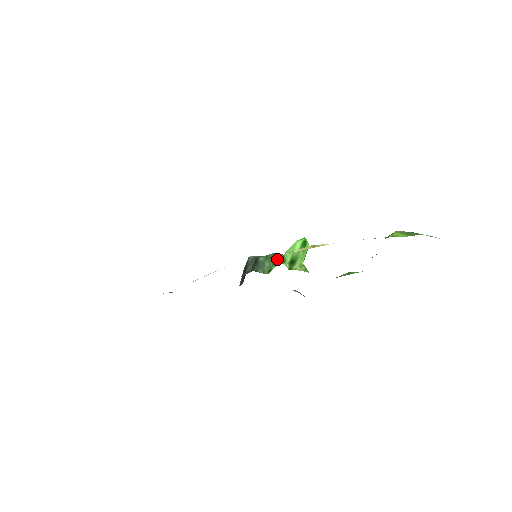
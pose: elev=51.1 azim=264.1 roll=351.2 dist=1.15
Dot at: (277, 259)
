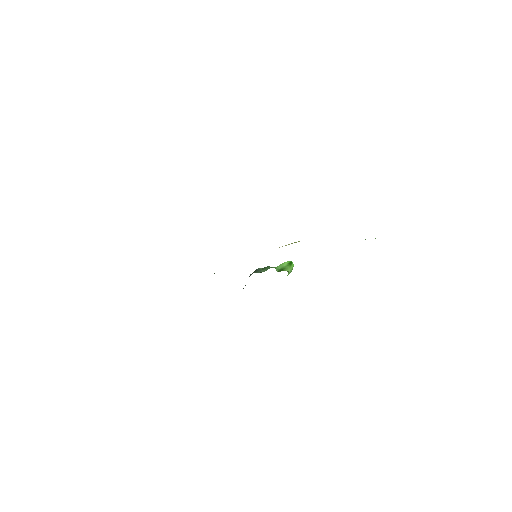
Dot at: occluded
